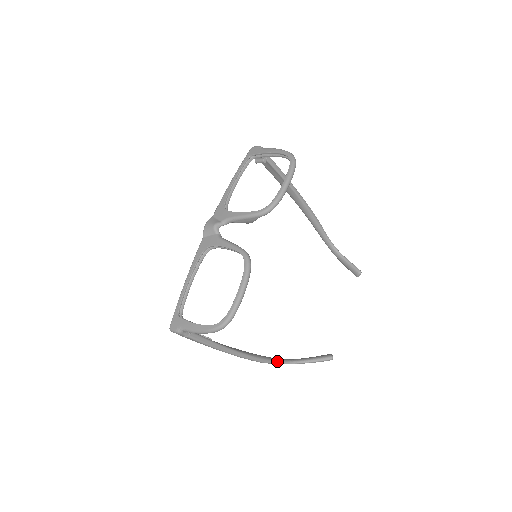
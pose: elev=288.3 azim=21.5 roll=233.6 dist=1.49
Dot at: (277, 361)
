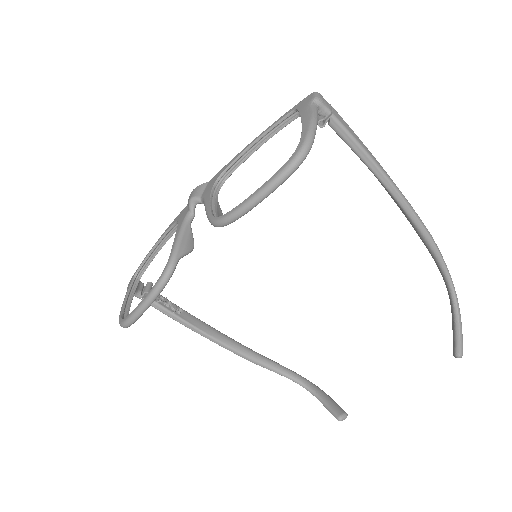
Dot at: (278, 371)
